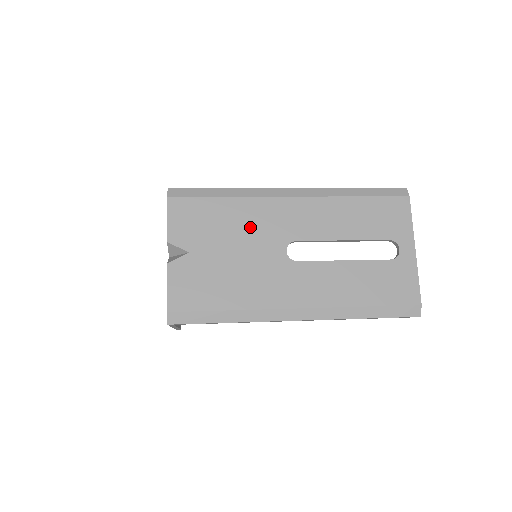
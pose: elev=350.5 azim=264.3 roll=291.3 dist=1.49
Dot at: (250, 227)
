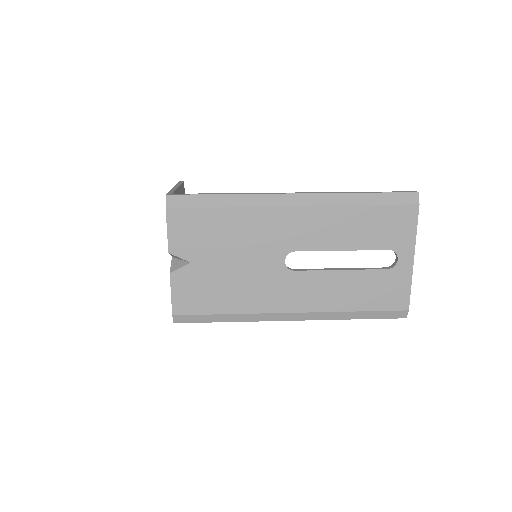
Dot at: (250, 238)
